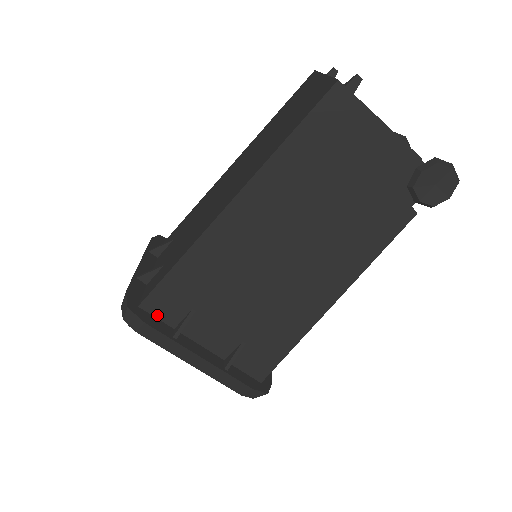
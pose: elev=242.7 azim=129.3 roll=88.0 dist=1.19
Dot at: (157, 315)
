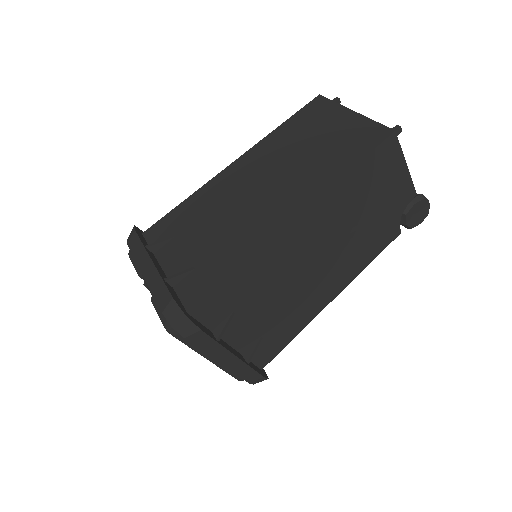
Dot at: (201, 320)
